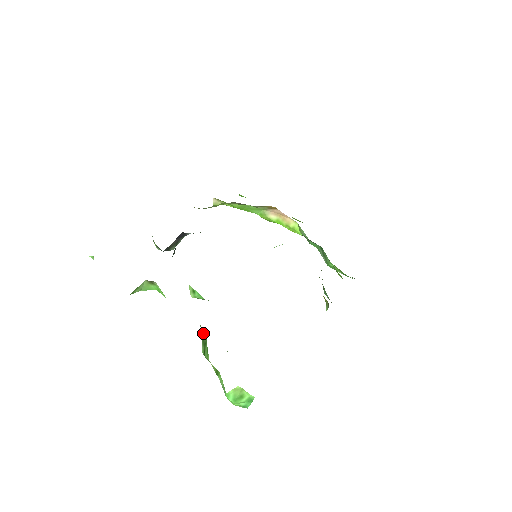
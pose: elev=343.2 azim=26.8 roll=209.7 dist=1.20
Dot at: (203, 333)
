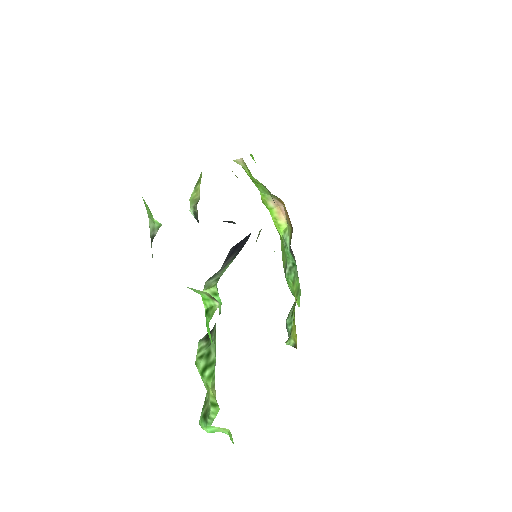
Dot at: (212, 351)
